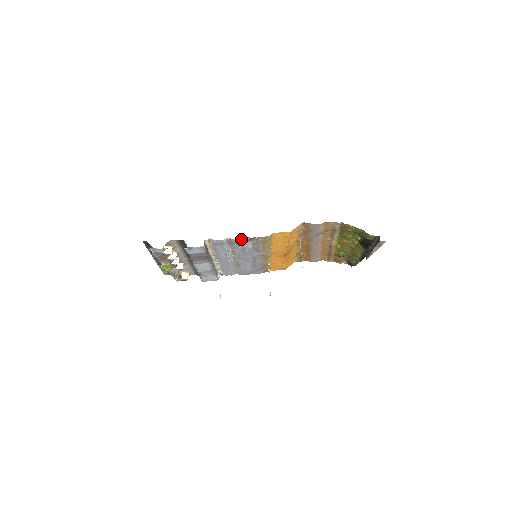
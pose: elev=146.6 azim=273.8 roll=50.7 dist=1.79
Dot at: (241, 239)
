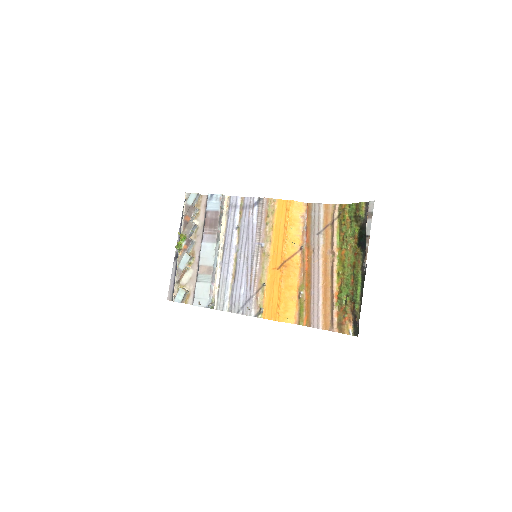
Dot at: (251, 199)
